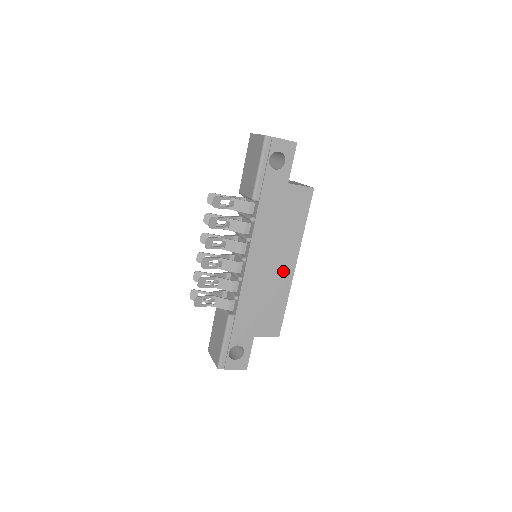
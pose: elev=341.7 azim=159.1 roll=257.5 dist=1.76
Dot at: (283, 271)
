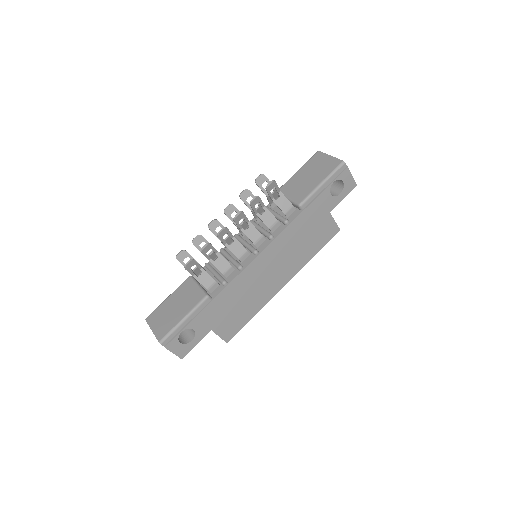
Dot at: (274, 284)
